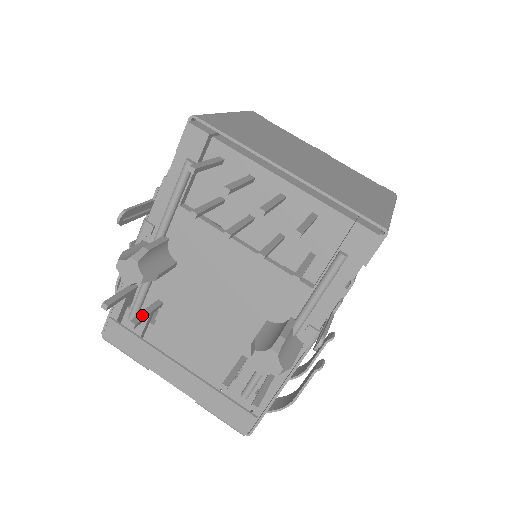
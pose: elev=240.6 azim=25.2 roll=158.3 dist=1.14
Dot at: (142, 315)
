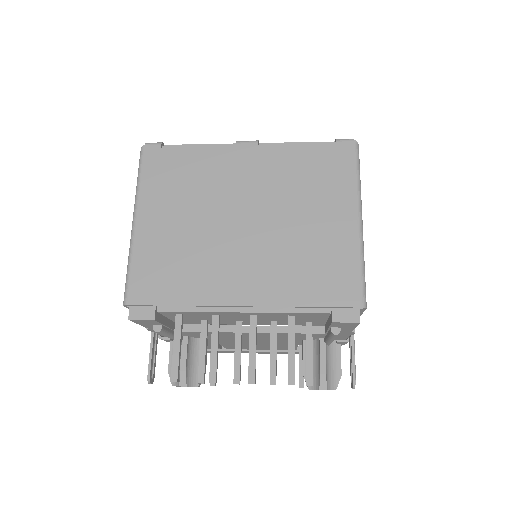
Dot at: occluded
